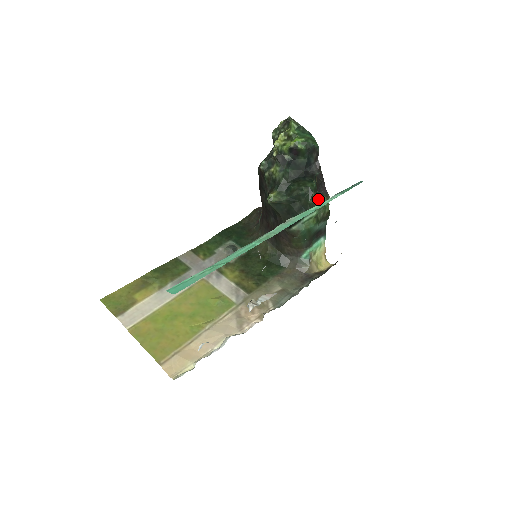
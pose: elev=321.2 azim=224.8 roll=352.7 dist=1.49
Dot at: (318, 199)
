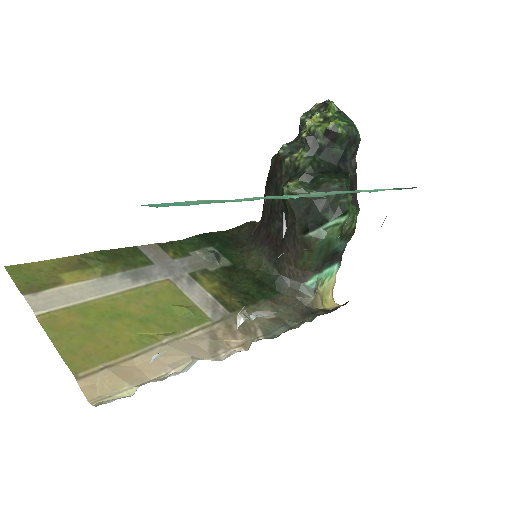
Dot at: occluded
